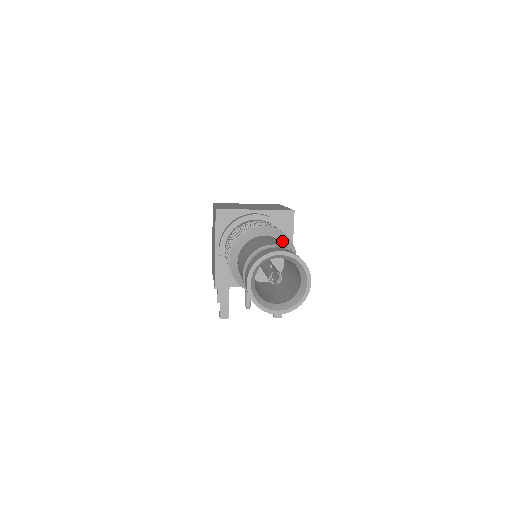
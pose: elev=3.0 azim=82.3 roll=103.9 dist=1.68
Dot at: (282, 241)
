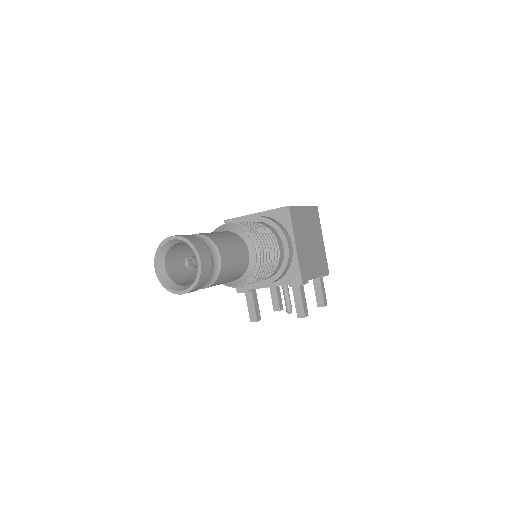
Dot at: (238, 234)
